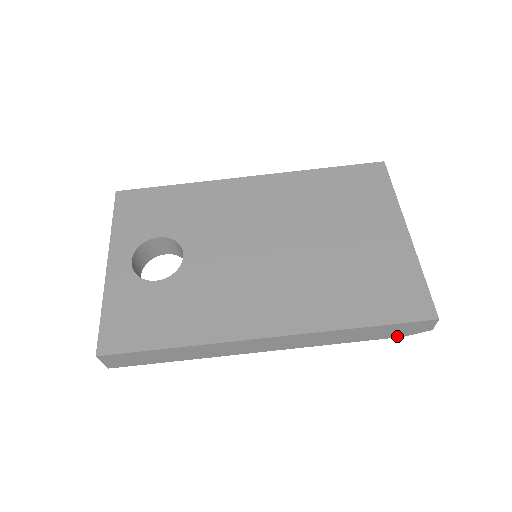
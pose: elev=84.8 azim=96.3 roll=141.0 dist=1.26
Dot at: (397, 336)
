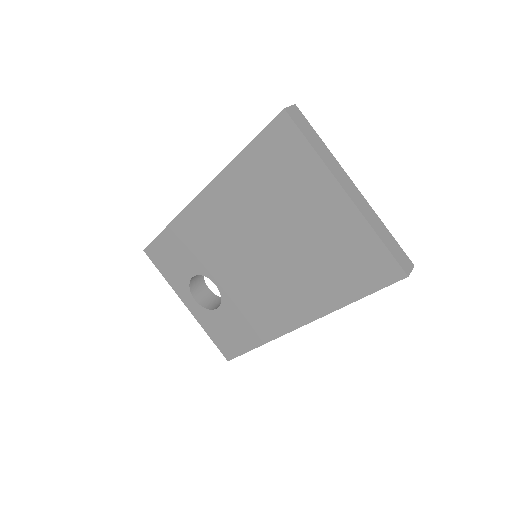
Dot at: occluded
